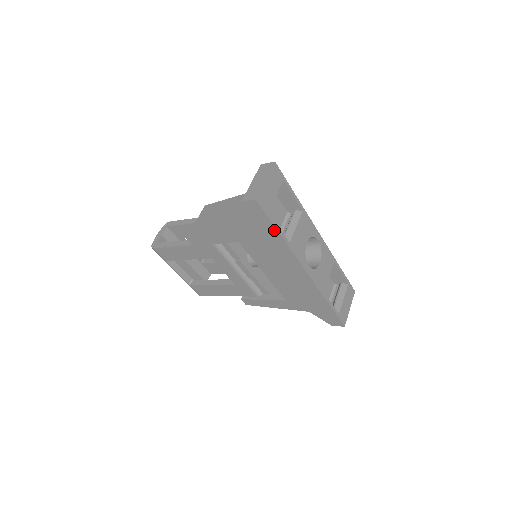
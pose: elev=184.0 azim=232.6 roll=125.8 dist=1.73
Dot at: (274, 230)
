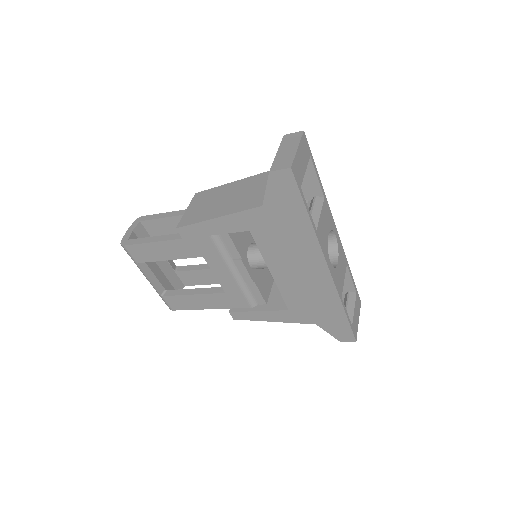
Dot at: (303, 212)
